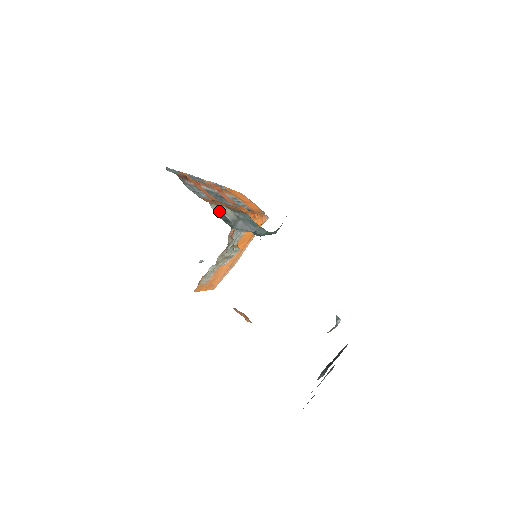
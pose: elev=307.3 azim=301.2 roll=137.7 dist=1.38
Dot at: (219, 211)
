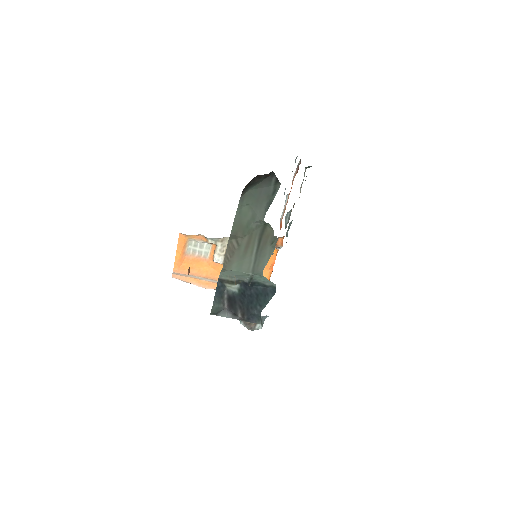
Dot at: occluded
